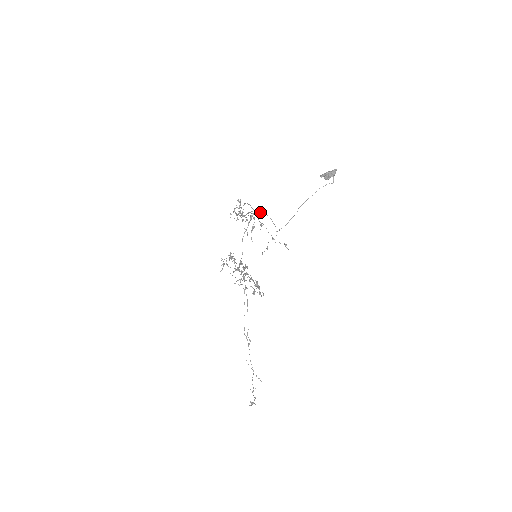
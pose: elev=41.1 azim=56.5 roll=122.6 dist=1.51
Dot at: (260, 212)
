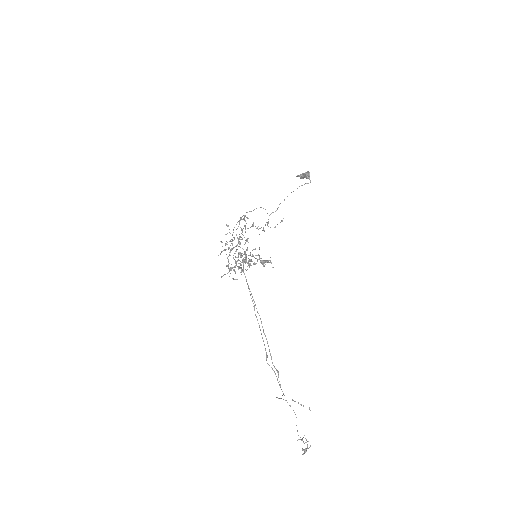
Dot at: occluded
